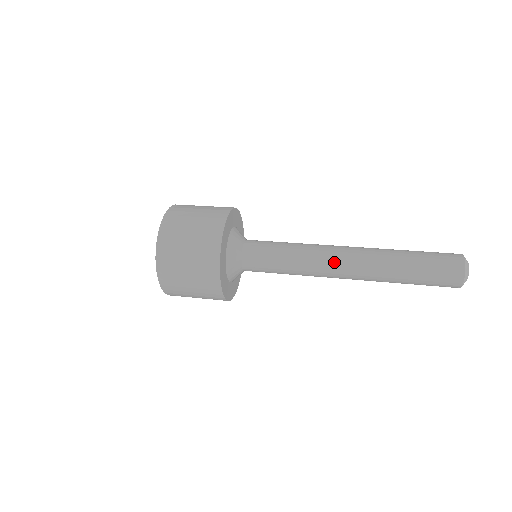
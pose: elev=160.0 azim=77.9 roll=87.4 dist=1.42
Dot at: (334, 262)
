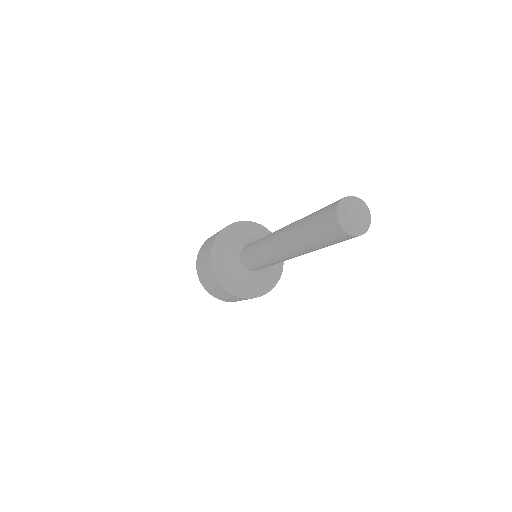
Dot at: (272, 247)
